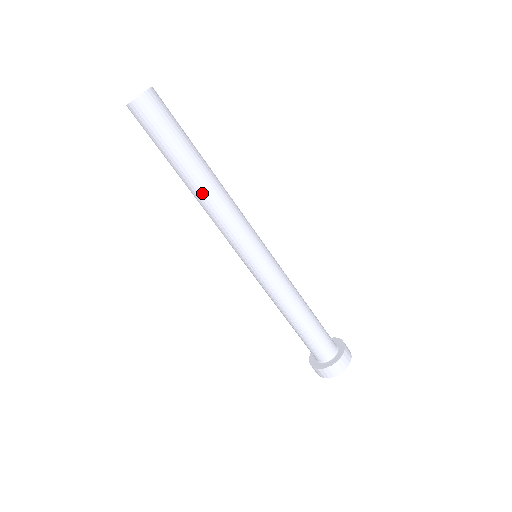
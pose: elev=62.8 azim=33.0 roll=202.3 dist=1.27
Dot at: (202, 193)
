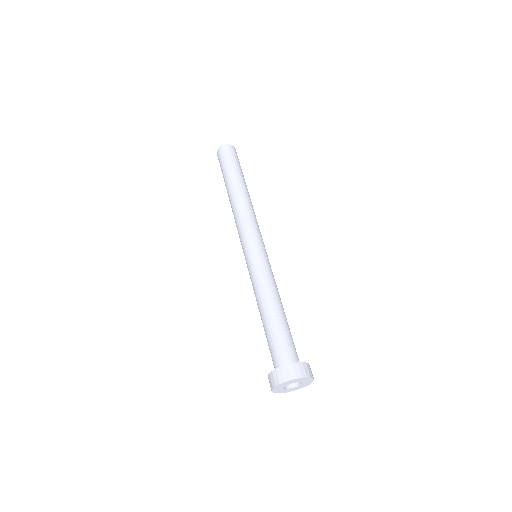
Dot at: (244, 196)
